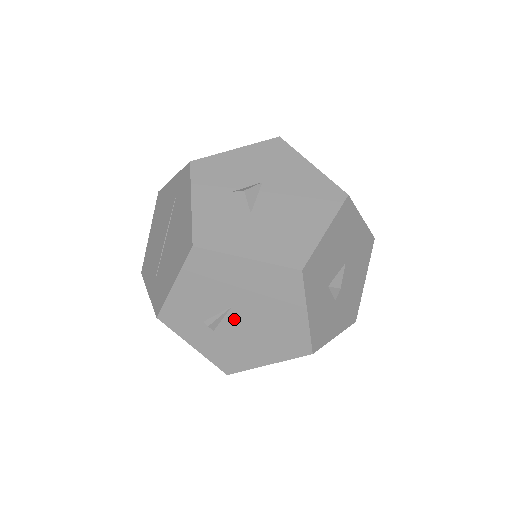
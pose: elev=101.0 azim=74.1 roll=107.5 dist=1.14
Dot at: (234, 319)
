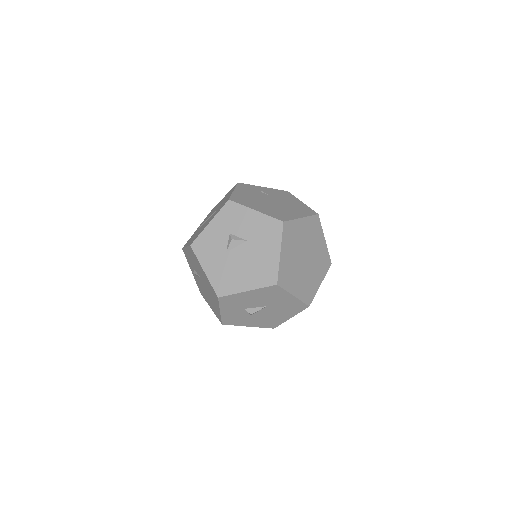
Dot at: occluded
